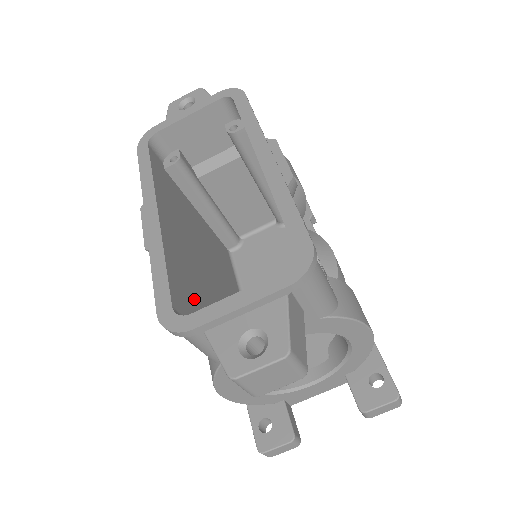
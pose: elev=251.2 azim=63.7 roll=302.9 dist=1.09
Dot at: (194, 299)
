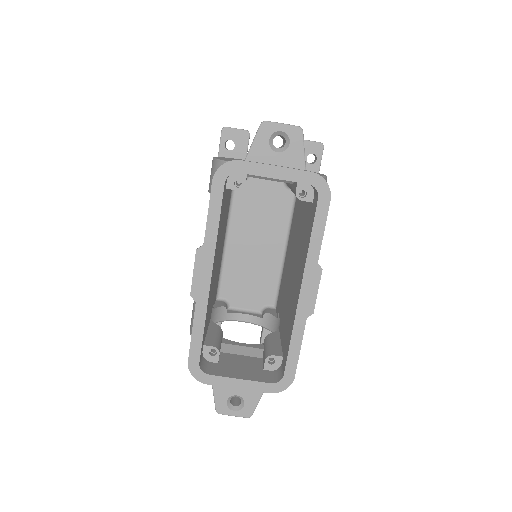
Dot at: (207, 322)
